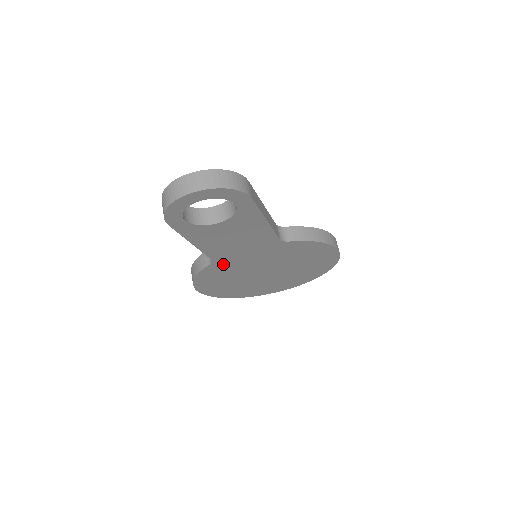
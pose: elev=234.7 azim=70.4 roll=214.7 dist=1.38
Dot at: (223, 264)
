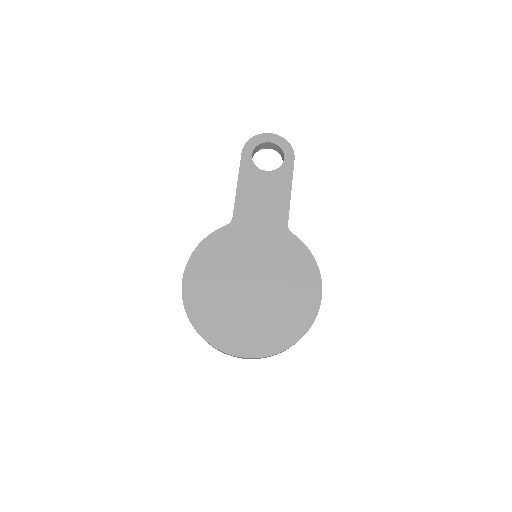
Dot at: (234, 234)
